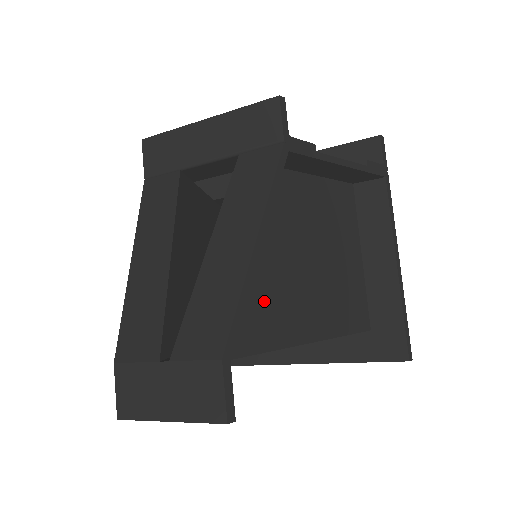
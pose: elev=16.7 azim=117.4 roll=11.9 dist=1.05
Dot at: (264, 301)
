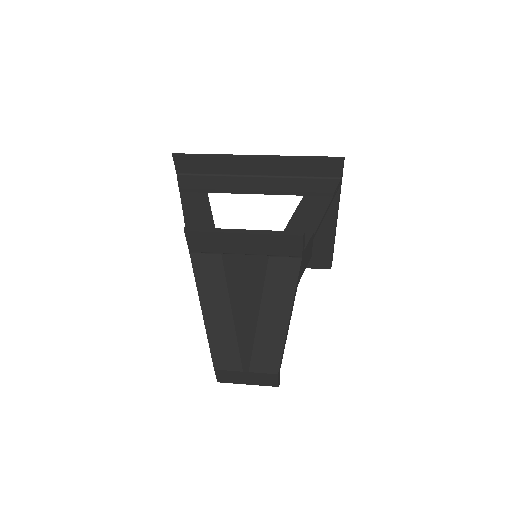
Dot at: occluded
